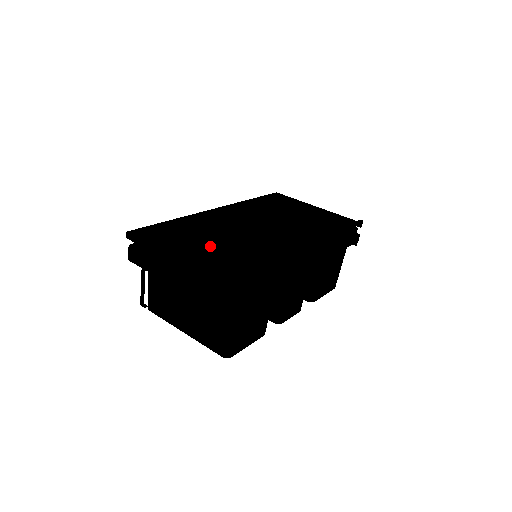
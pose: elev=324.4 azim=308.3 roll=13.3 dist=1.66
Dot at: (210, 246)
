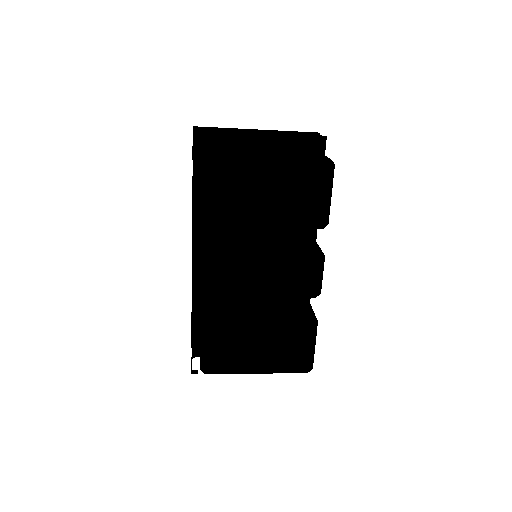
Dot at: occluded
